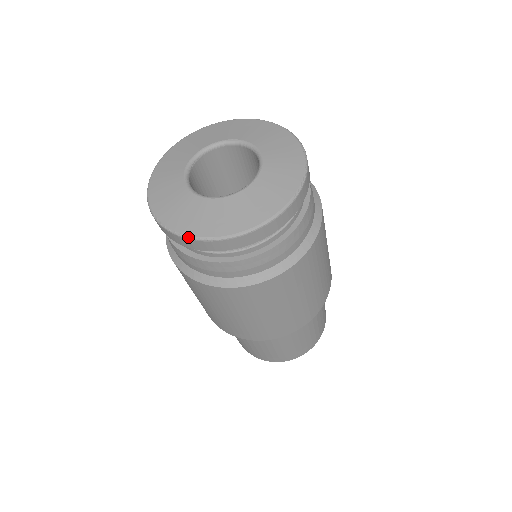
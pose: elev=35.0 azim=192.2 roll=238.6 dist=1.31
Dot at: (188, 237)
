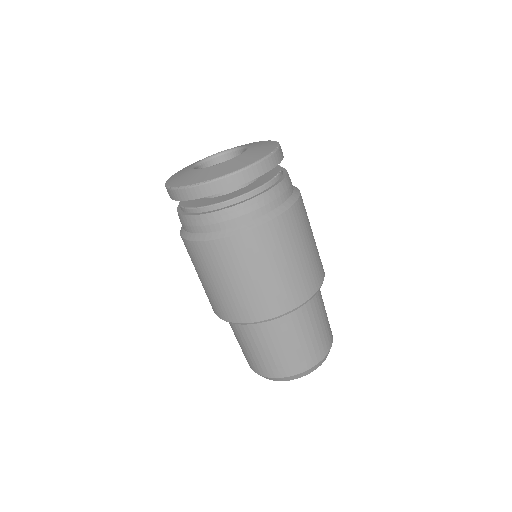
Dot at: (192, 185)
